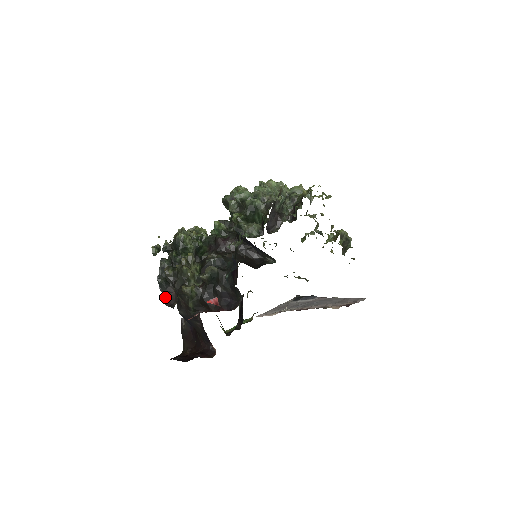
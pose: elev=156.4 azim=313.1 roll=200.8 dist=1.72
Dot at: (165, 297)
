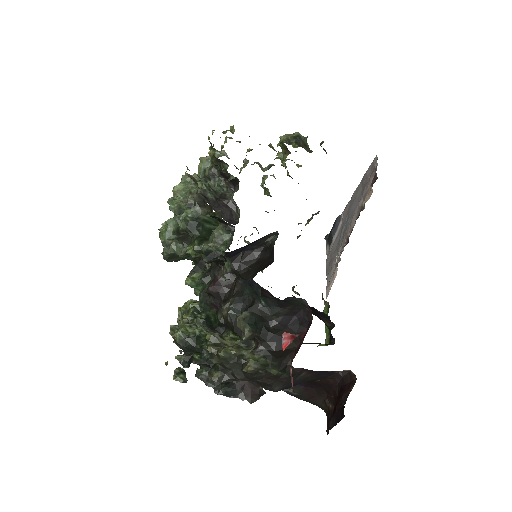
Dot at: (245, 397)
